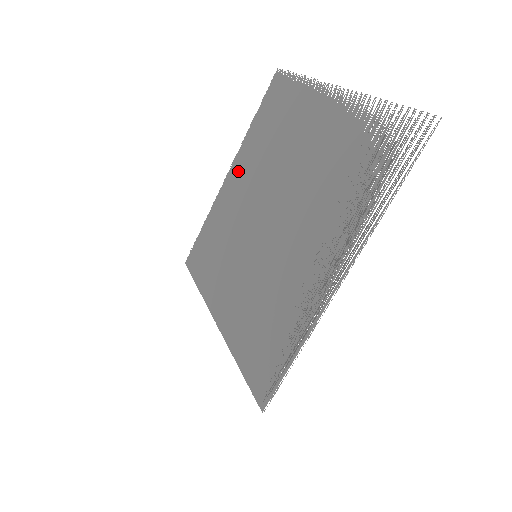
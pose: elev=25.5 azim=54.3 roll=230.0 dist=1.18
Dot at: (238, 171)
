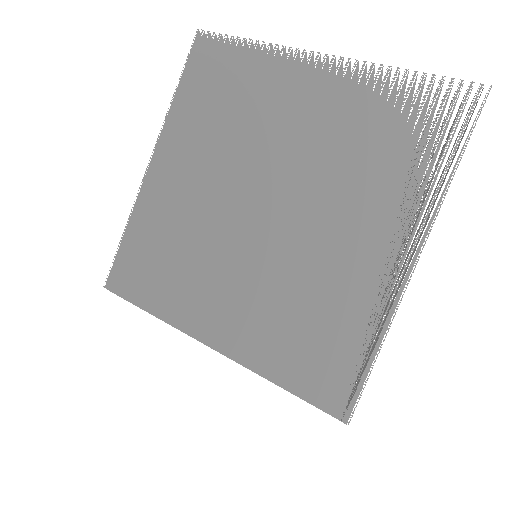
Dot at: (172, 159)
